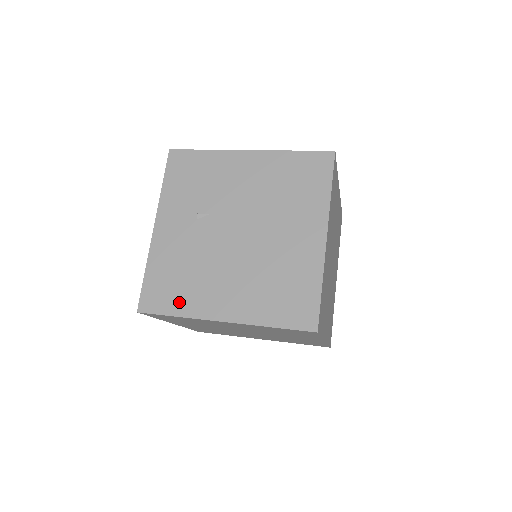
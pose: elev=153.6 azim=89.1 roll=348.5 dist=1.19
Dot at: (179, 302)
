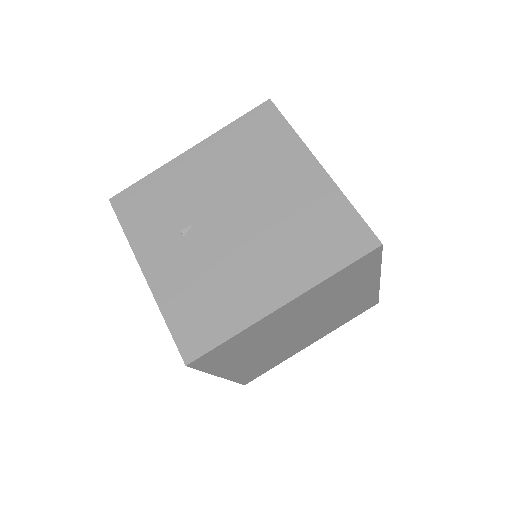
Dot at: (224, 322)
